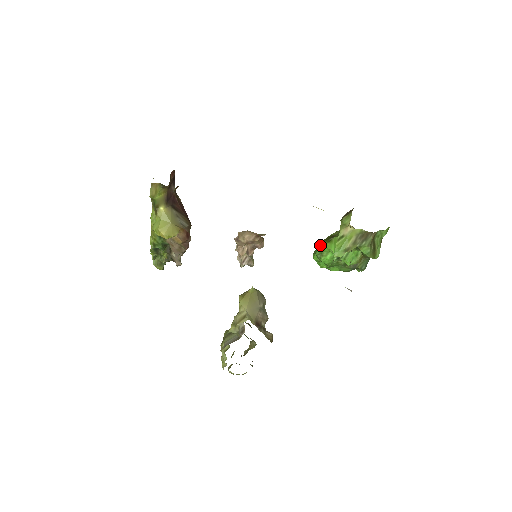
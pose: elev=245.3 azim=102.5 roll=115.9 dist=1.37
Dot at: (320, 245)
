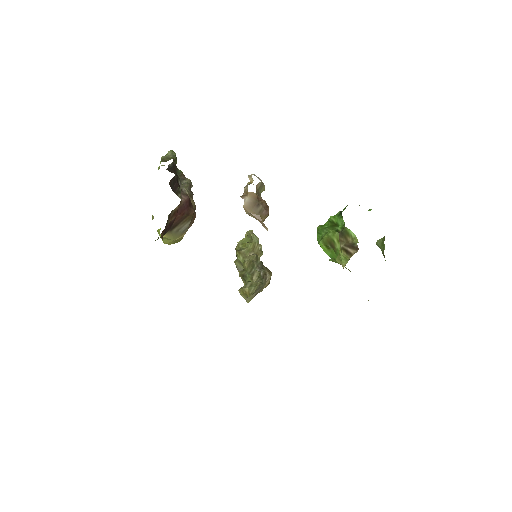
Dot at: (320, 243)
